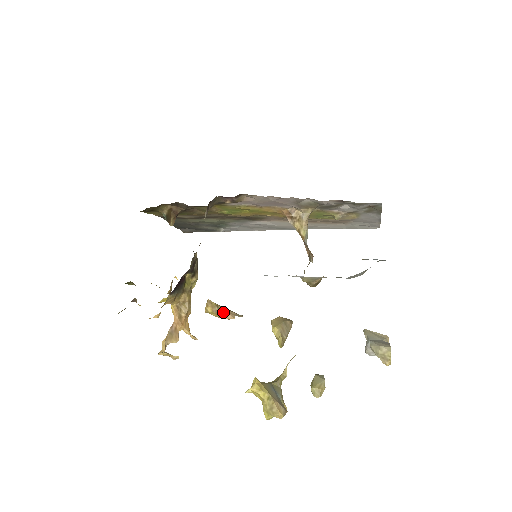
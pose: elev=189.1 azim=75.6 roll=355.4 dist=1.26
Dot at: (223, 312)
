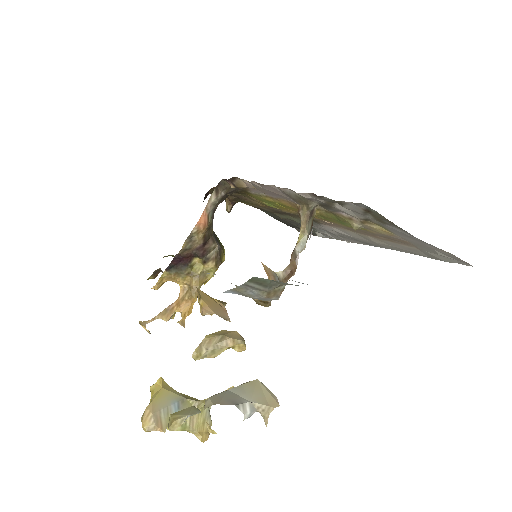
Dot at: (201, 305)
